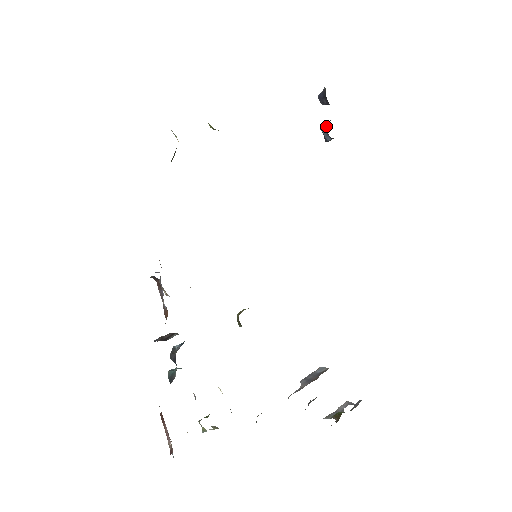
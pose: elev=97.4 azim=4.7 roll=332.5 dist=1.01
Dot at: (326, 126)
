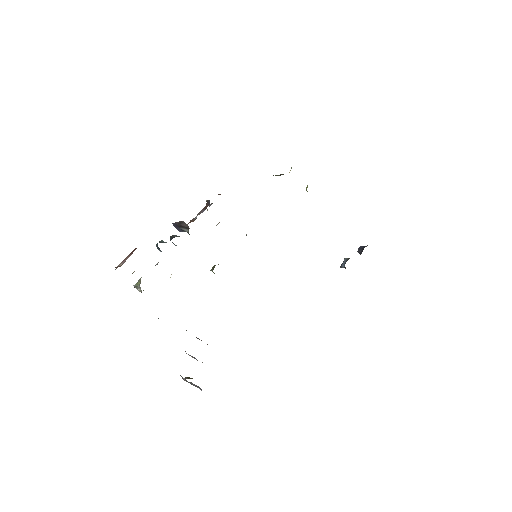
Dot at: occluded
